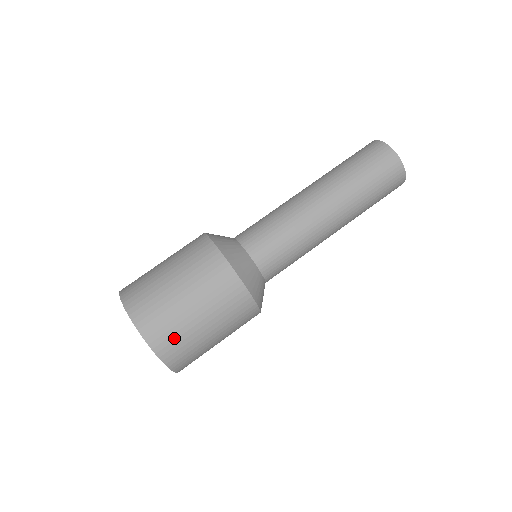
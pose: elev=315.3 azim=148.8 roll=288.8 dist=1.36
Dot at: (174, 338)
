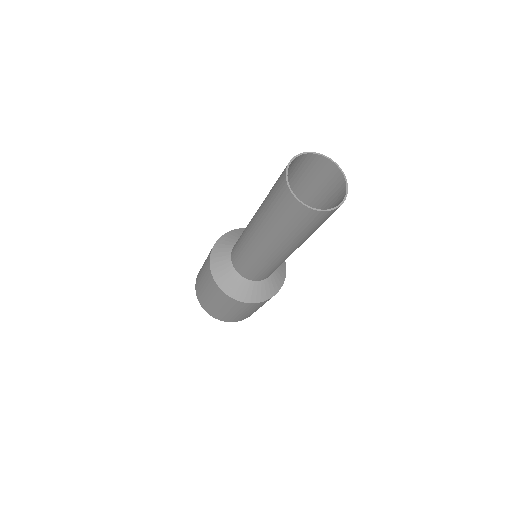
Dot at: (202, 298)
